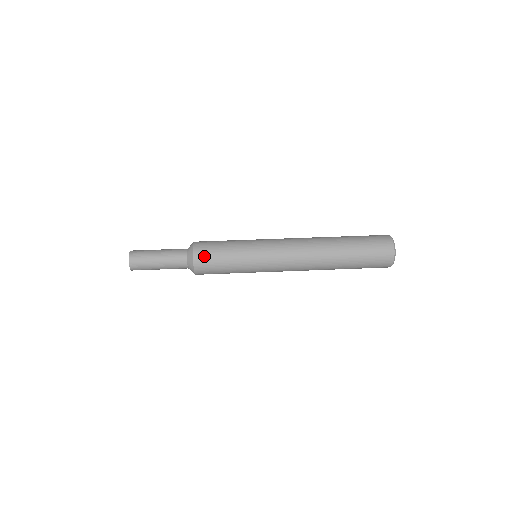
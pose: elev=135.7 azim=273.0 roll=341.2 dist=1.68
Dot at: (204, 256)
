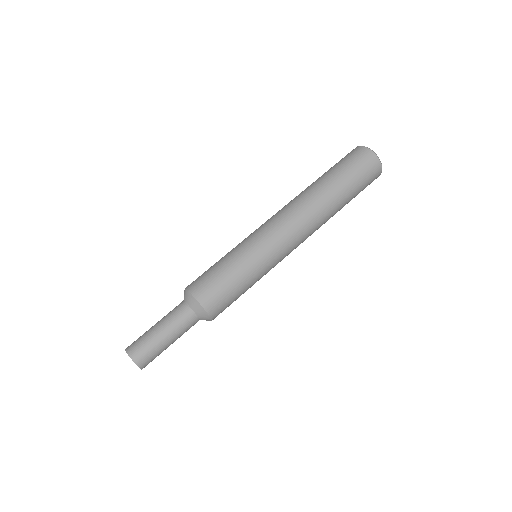
Dot at: (202, 285)
